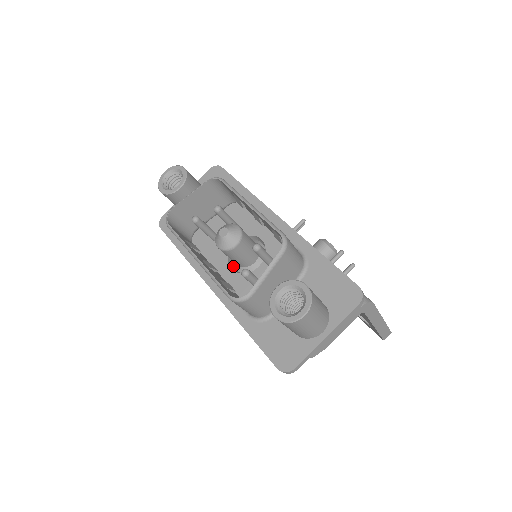
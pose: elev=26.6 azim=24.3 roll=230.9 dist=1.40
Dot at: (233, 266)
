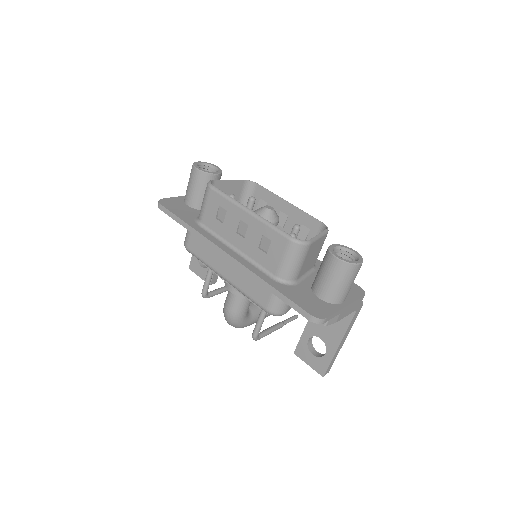
Dot at: occluded
